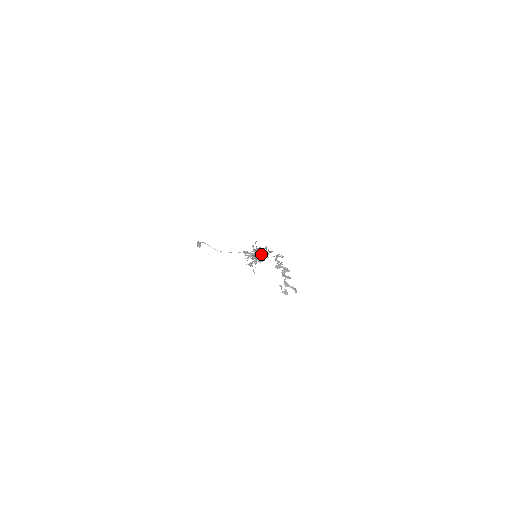
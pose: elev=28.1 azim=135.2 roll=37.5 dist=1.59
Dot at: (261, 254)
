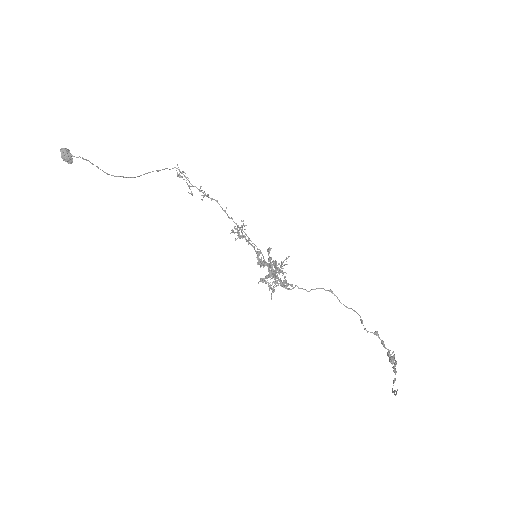
Dot at: (242, 236)
